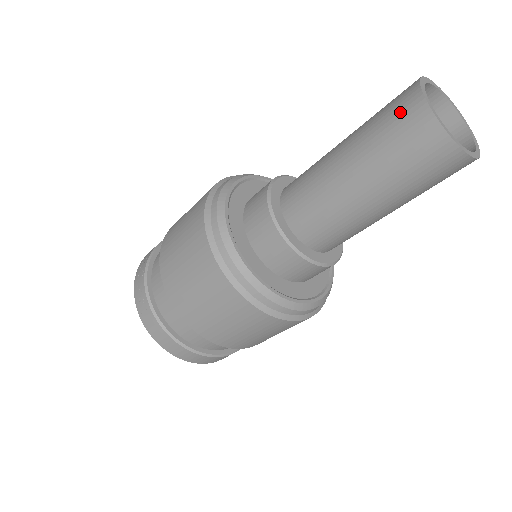
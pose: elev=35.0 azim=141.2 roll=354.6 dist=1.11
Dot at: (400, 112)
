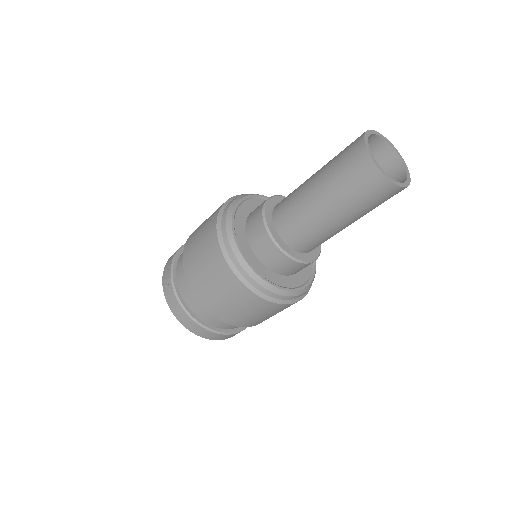
Dot at: (353, 161)
